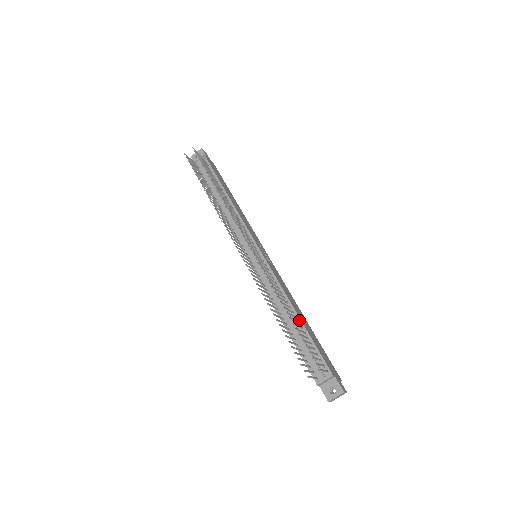
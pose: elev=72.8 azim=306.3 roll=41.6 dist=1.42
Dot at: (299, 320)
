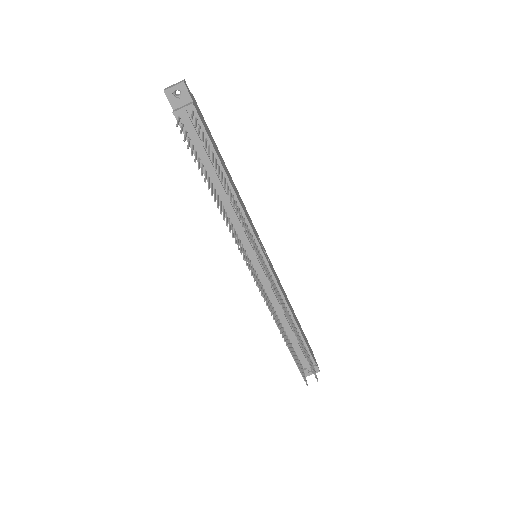
Dot at: (296, 326)
